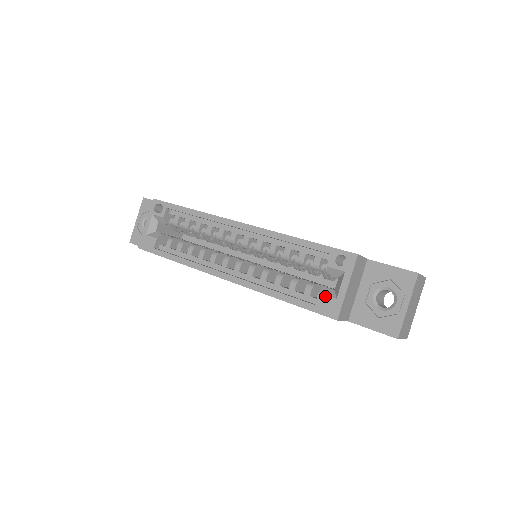
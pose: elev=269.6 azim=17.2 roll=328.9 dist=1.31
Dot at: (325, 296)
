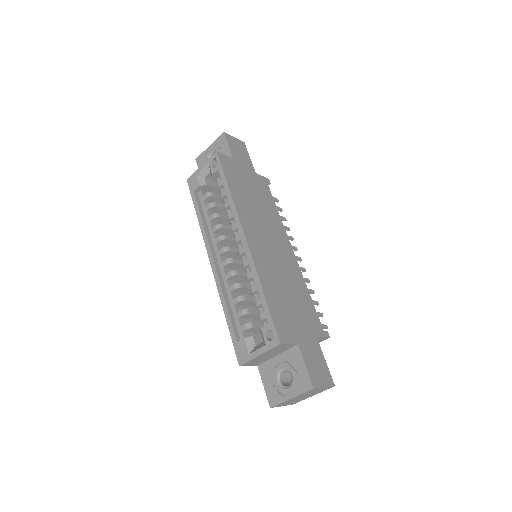
Dot at: (245, 345)
